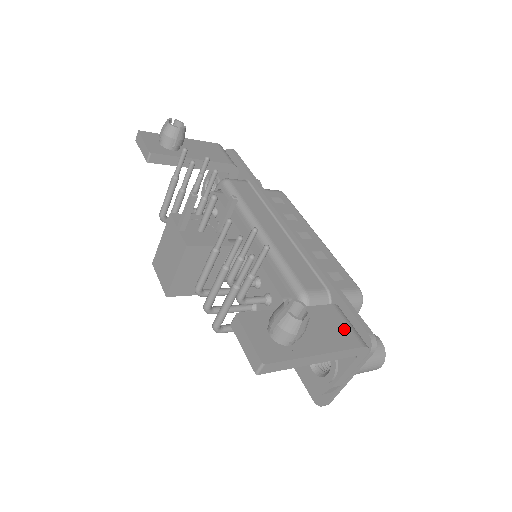
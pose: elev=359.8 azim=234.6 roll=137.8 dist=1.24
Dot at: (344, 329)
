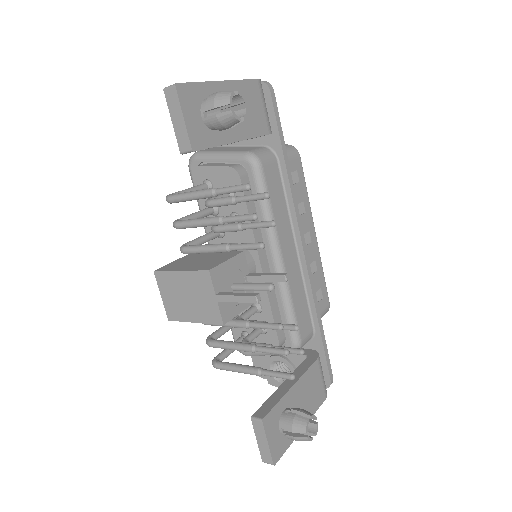
Dot at: (319, 386)
